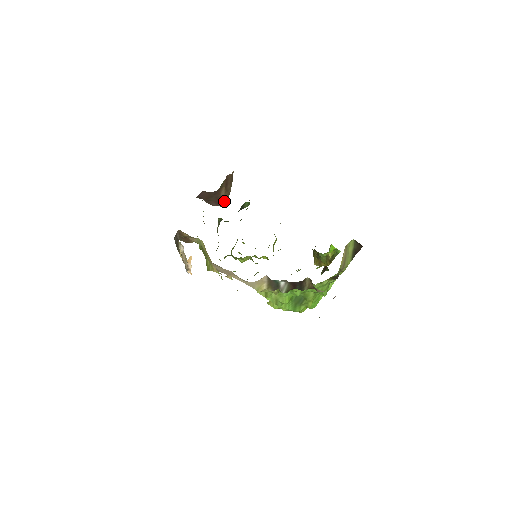
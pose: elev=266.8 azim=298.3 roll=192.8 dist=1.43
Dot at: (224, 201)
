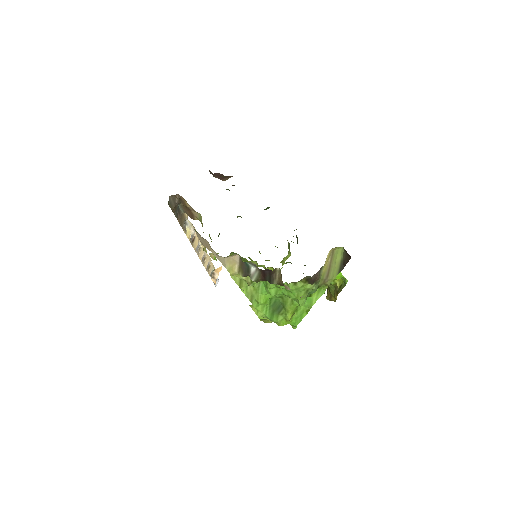
Dot at: (228, 178)
